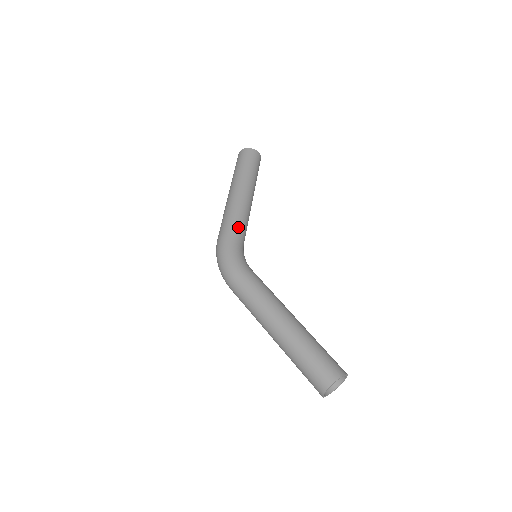
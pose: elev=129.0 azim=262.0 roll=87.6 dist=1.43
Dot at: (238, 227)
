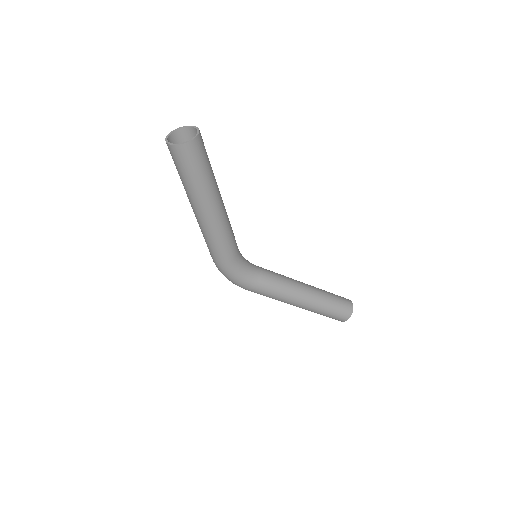
Dot at: (230, 252)
